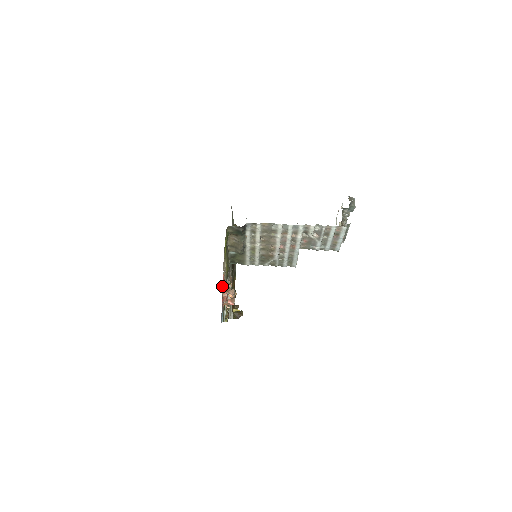
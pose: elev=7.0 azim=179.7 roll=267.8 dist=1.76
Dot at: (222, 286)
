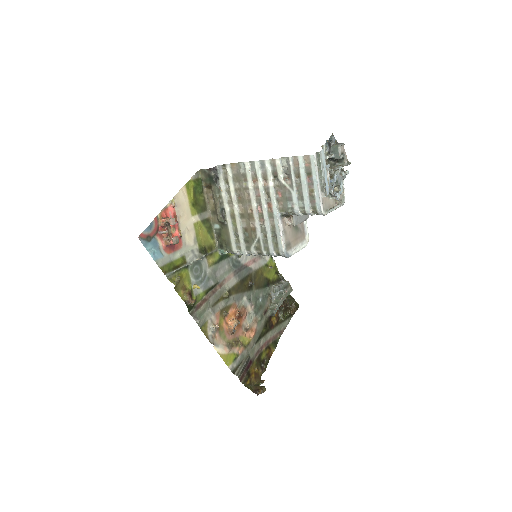
Dot at: (164, 212)
